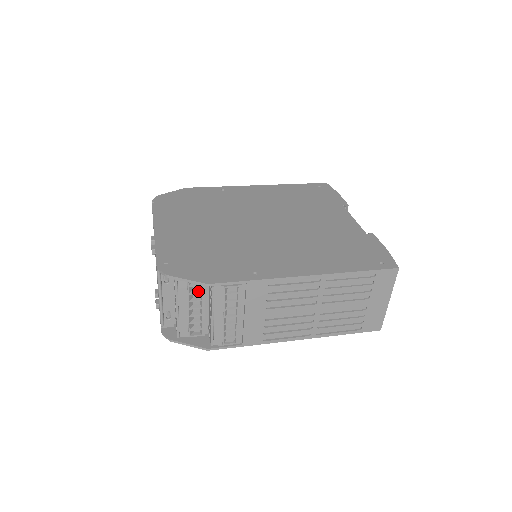
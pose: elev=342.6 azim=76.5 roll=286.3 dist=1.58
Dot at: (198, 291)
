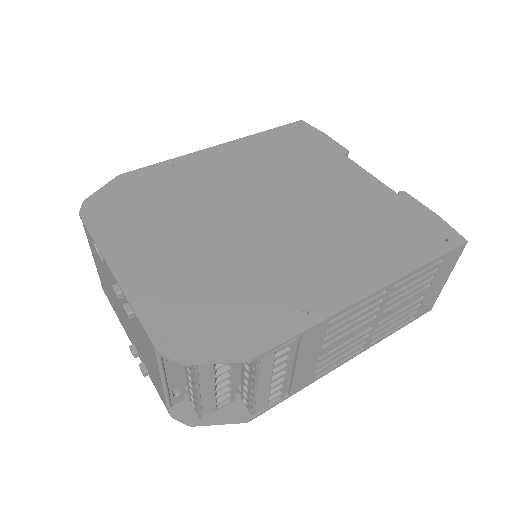
Dot at: occluded
